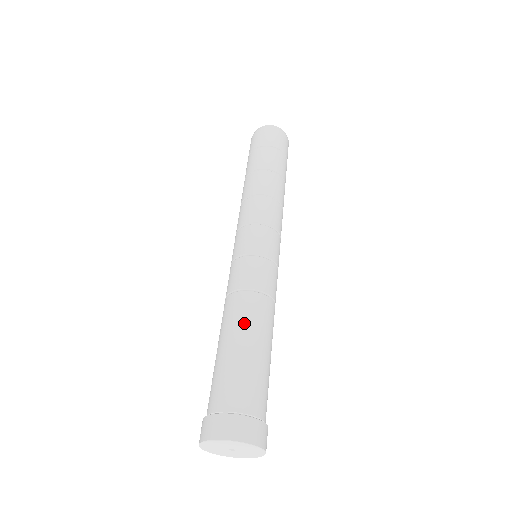
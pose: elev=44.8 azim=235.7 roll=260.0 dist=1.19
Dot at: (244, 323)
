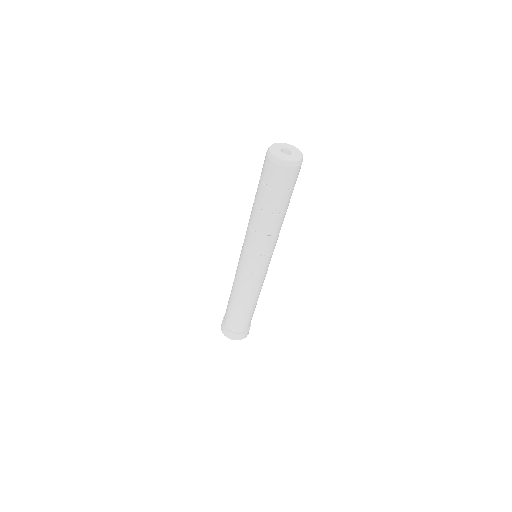
Dot at: (241, 304)
